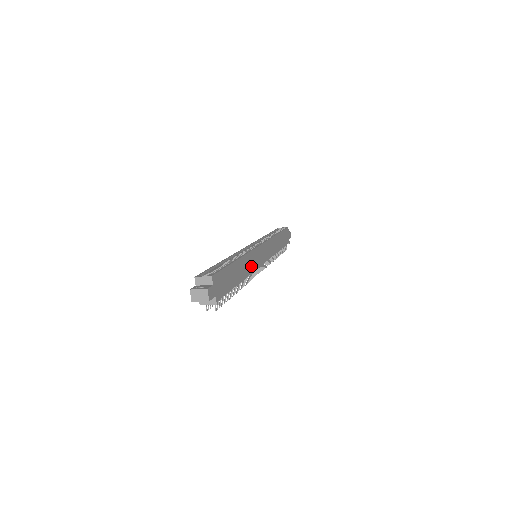
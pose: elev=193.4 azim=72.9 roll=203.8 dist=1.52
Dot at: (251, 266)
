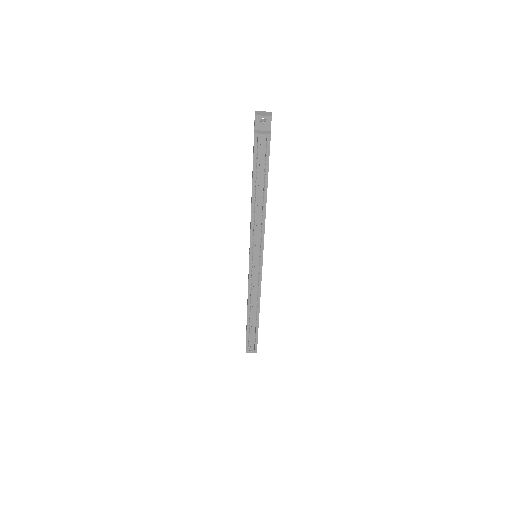
Dot at: occluded
